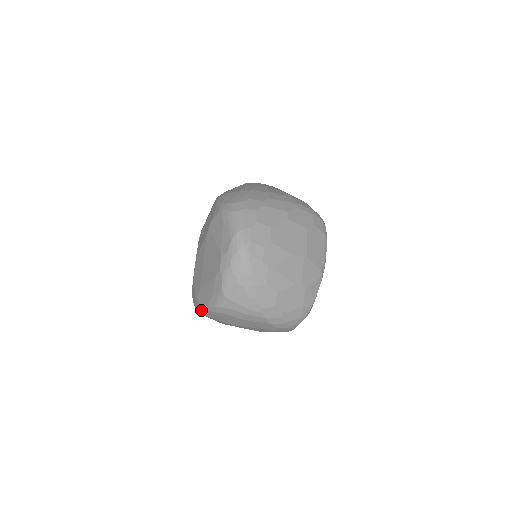
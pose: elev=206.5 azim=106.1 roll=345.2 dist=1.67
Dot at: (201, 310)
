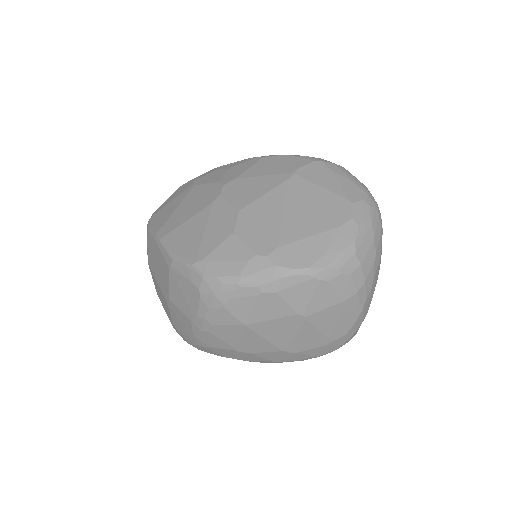
Dot at: (276, 276)
